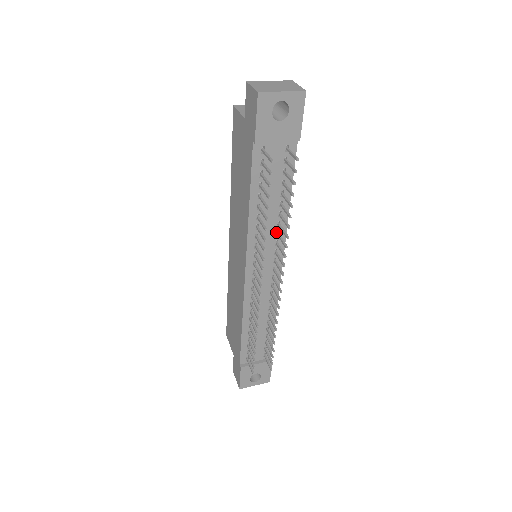
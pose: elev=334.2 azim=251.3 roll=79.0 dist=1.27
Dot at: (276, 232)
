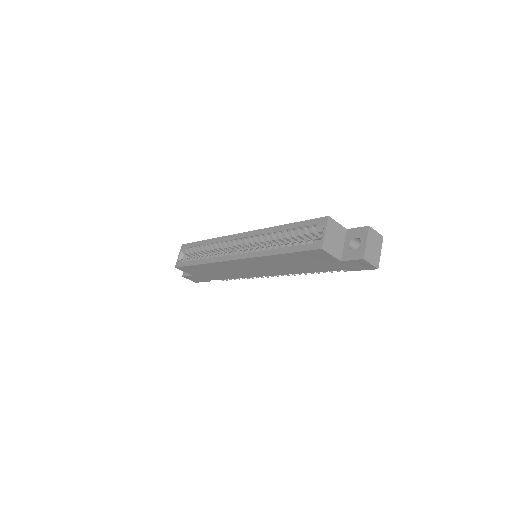
Dot at: occluded
